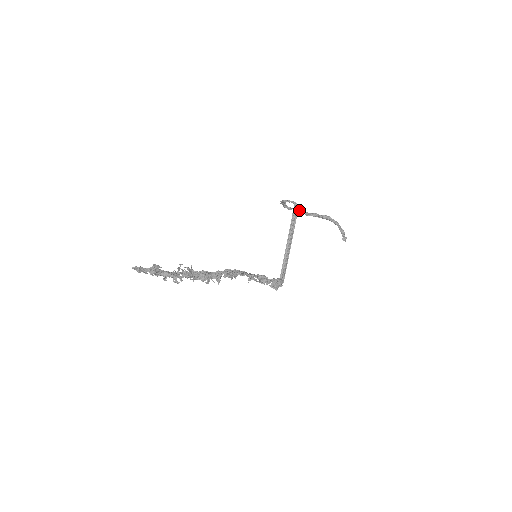
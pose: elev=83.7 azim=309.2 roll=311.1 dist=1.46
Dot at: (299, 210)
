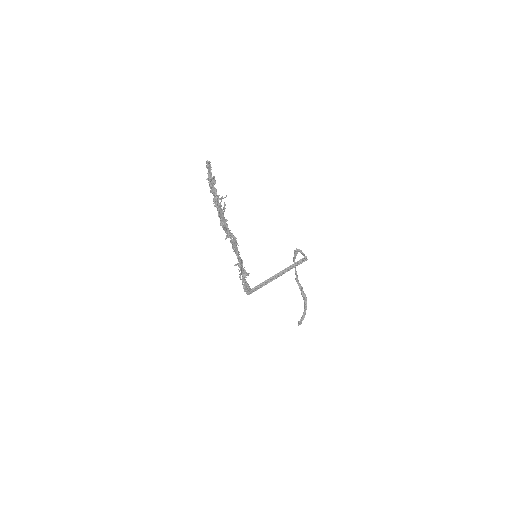
Dot at: (296, 271)
